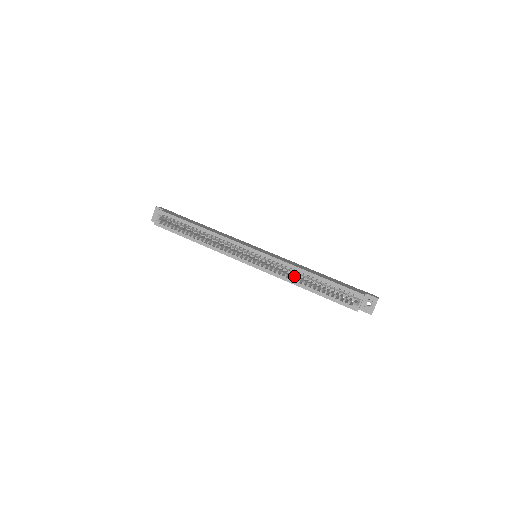
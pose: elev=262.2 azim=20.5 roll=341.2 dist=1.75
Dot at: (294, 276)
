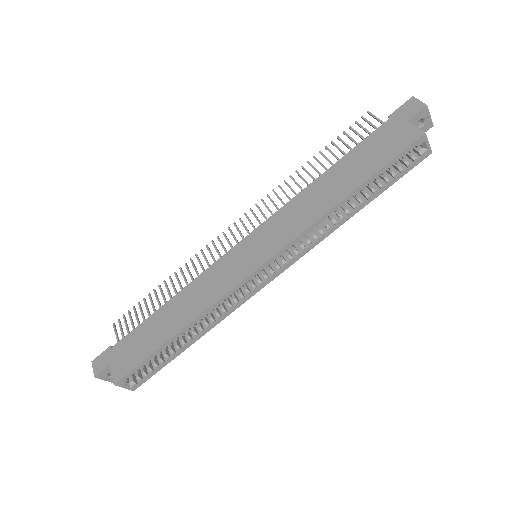
Dot at: occluded
